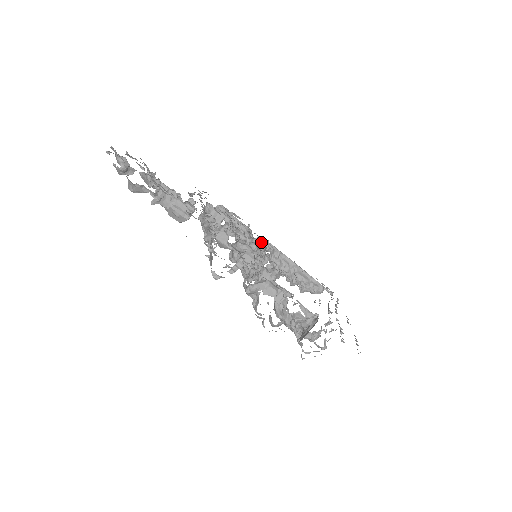
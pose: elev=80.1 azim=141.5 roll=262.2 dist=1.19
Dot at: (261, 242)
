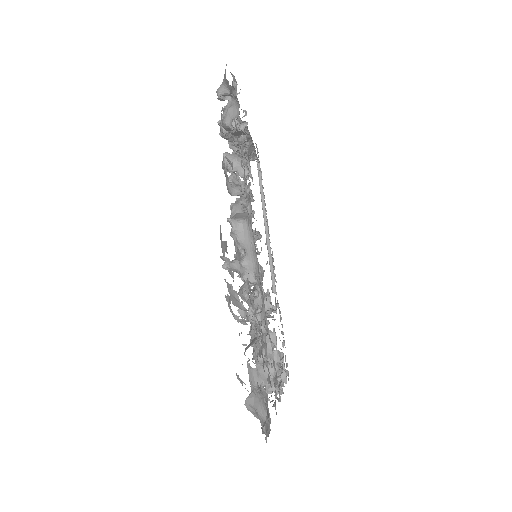
Dot at: occluded
